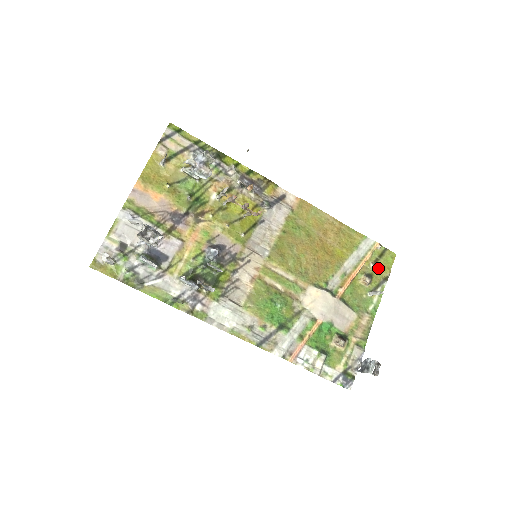
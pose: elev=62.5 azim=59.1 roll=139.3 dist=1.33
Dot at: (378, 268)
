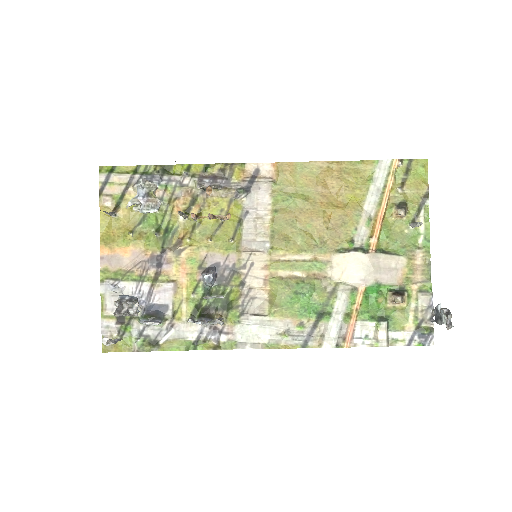
Dot at: (410, 189)
